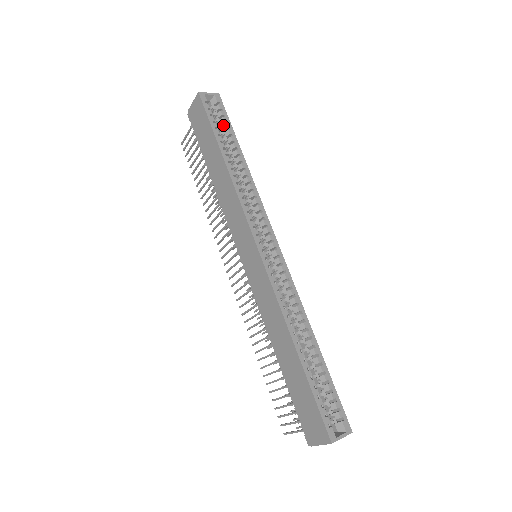
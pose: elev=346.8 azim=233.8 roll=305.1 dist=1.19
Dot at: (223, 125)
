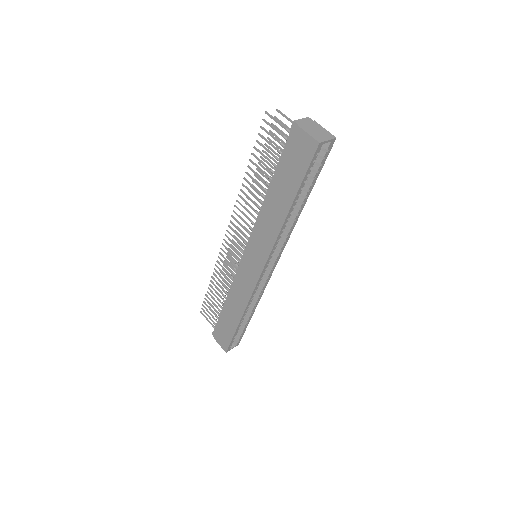
Dot at: (313, 172)
